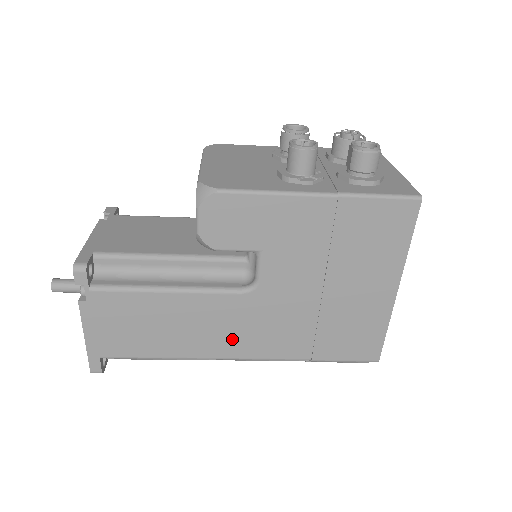
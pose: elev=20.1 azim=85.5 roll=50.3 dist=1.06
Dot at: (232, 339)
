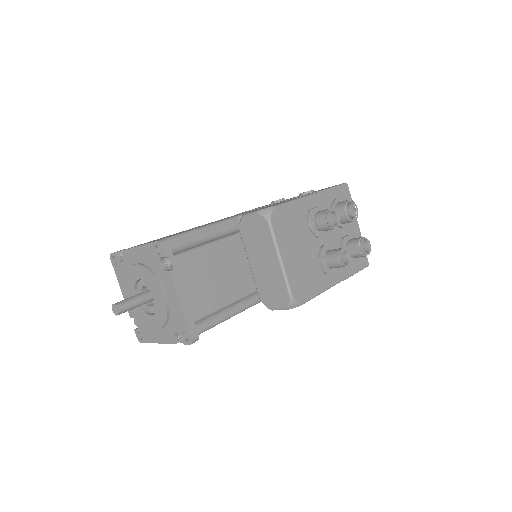
Dot at: occluded
